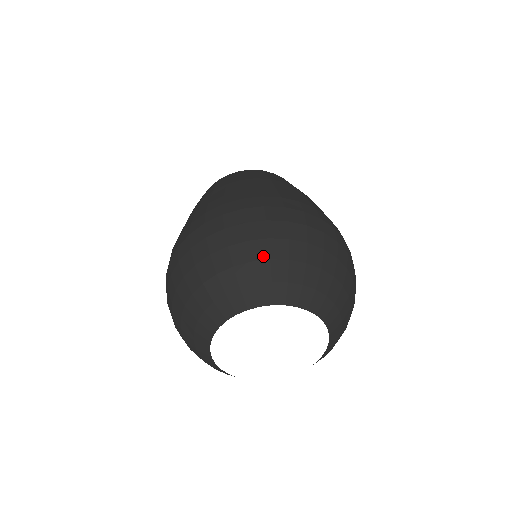
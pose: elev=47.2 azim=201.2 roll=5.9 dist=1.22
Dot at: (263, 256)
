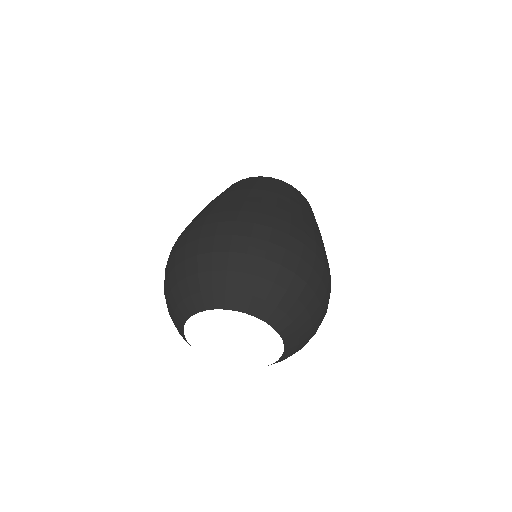
Dot at: (222, 267)
